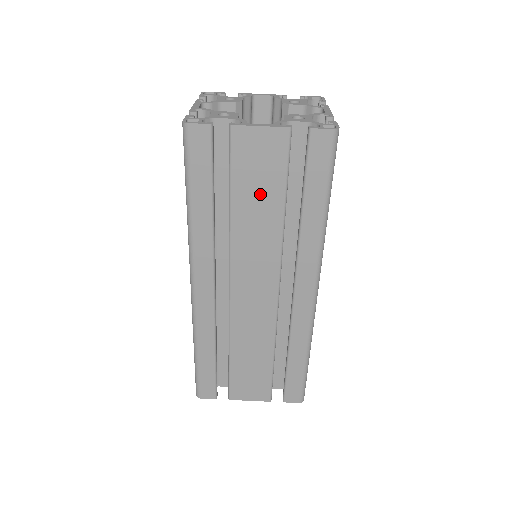
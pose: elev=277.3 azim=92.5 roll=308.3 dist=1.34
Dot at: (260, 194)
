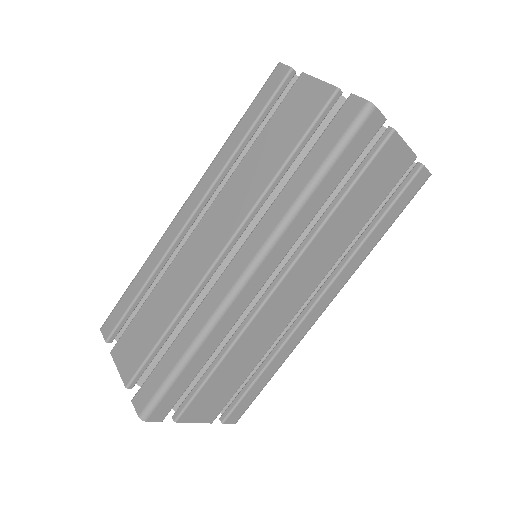
Dot at: (279, 140)
